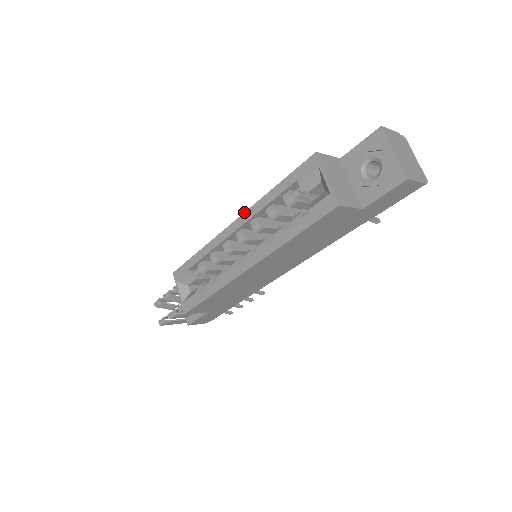
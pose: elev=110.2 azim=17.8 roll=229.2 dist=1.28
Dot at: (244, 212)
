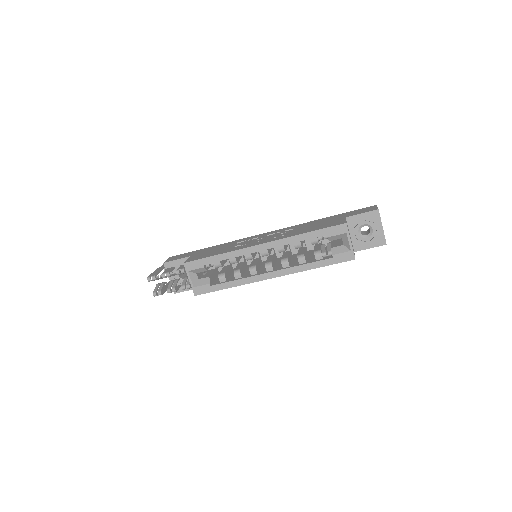
Dot at: (275, 240)
